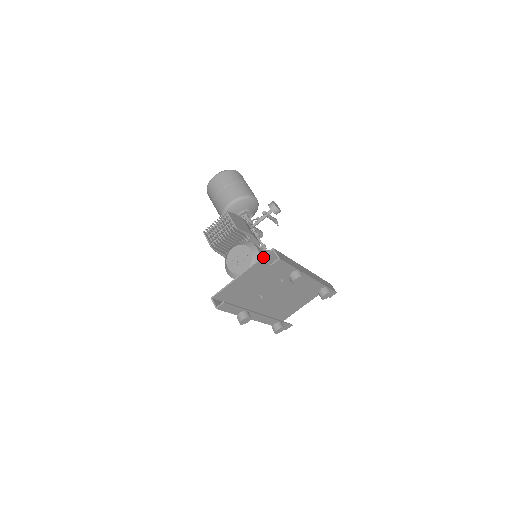
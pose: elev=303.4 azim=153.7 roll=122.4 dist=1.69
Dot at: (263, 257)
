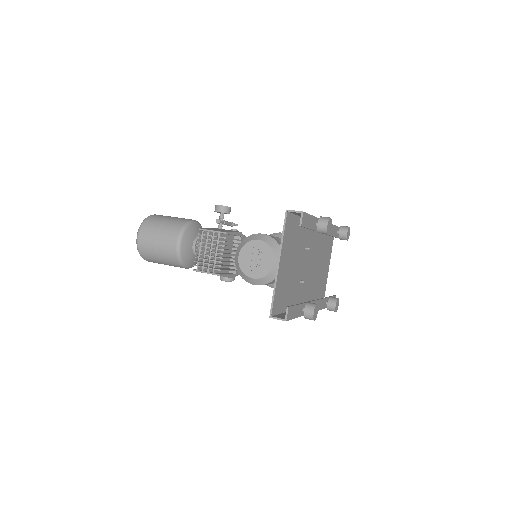
Dot at: (284, 227)
